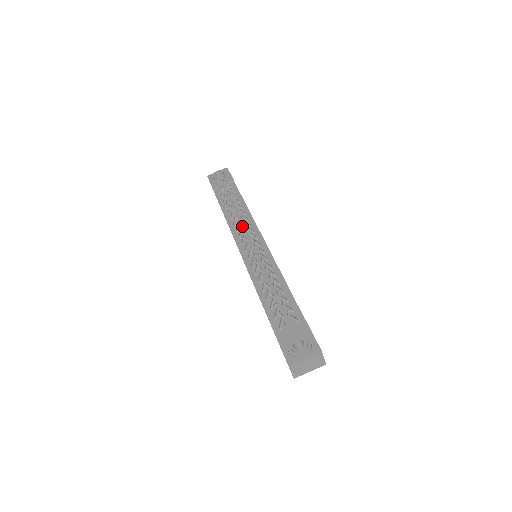
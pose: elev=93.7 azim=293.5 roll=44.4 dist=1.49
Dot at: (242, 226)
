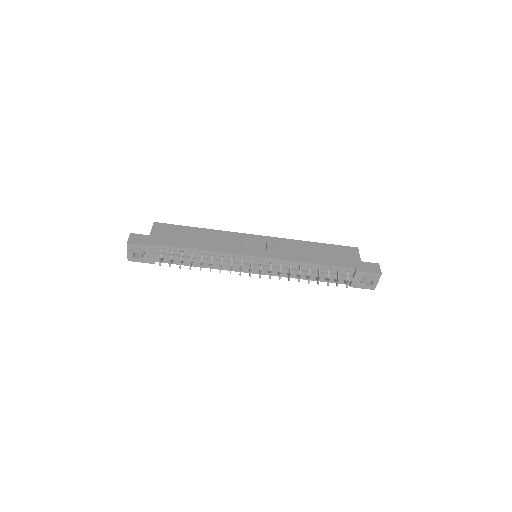
Dot at: (232, 265)
